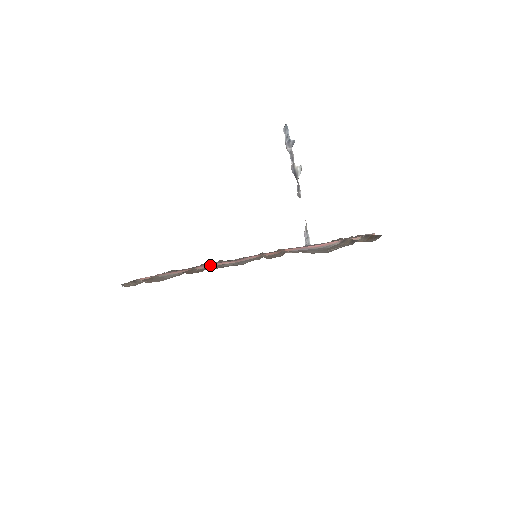
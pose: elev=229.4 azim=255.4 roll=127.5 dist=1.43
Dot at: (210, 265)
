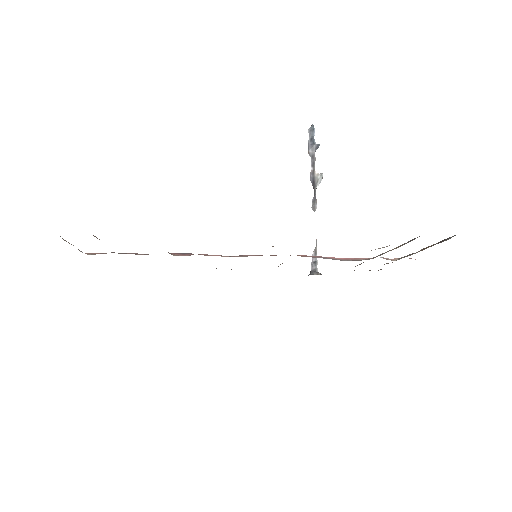
Dot at: (191, 254)
